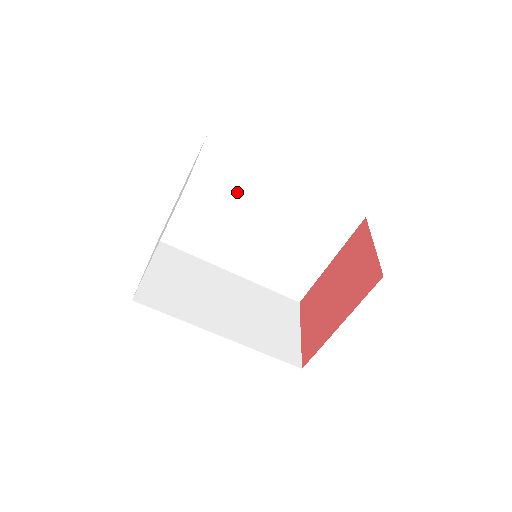
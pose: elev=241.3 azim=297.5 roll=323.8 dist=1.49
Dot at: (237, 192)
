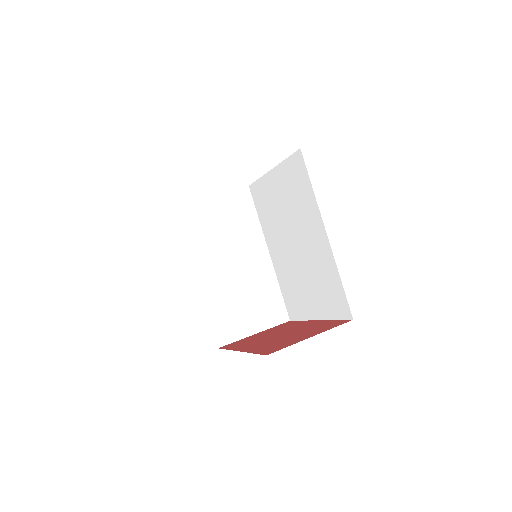
Dot at: (296, 206)
